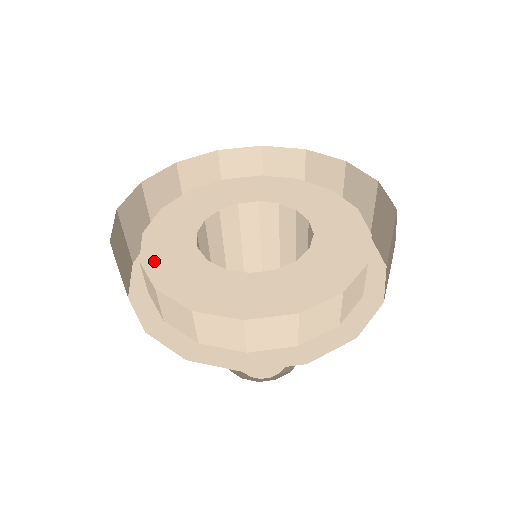
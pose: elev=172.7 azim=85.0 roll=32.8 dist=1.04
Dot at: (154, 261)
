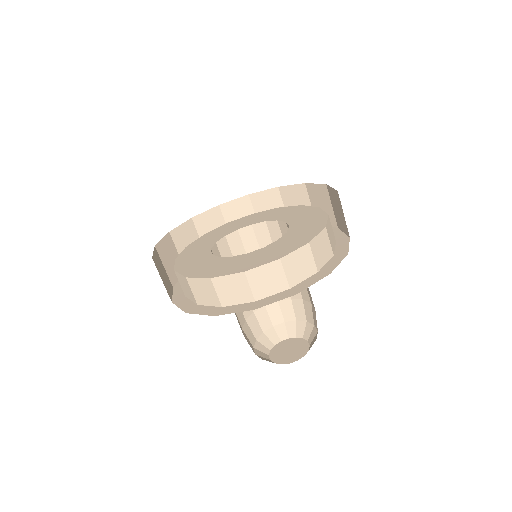
Dot at: (183, 258)
